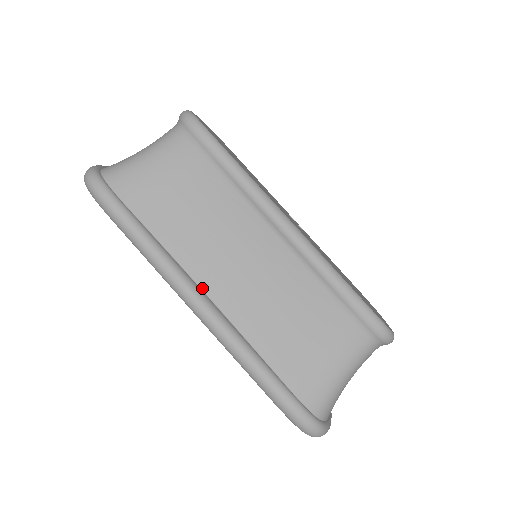
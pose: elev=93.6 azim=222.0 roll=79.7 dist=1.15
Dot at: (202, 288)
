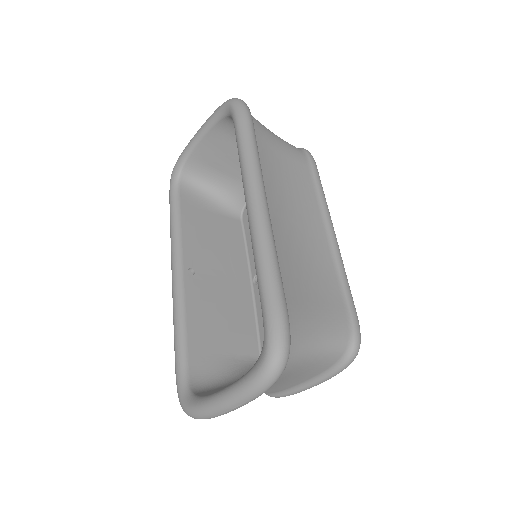
Dot at: occluded
